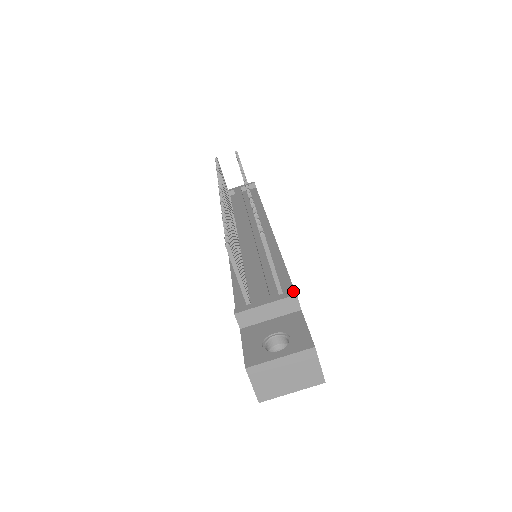
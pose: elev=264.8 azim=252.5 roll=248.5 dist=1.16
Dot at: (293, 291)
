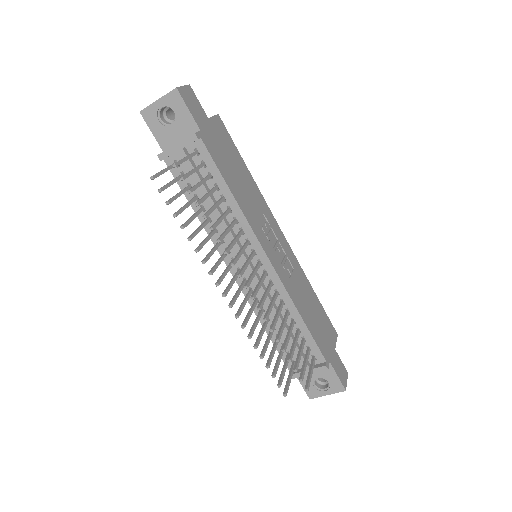
Dot at: (325, 367)
